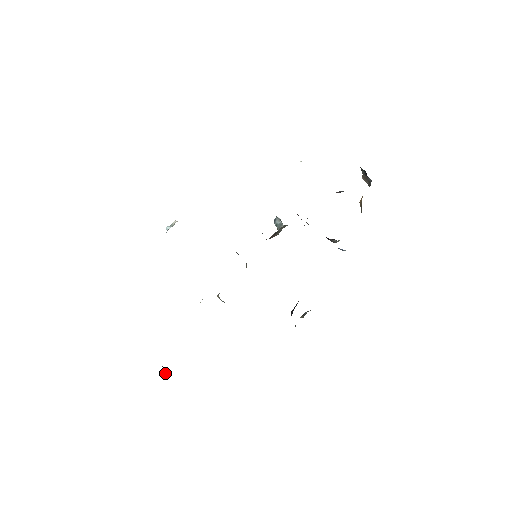
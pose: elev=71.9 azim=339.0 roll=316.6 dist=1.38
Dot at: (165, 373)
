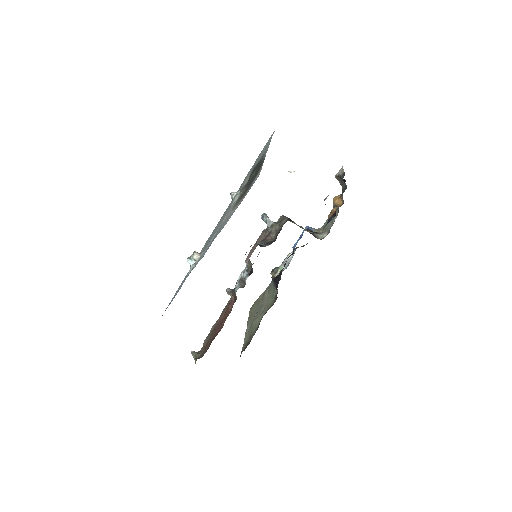
Dot at: (194, 357)
